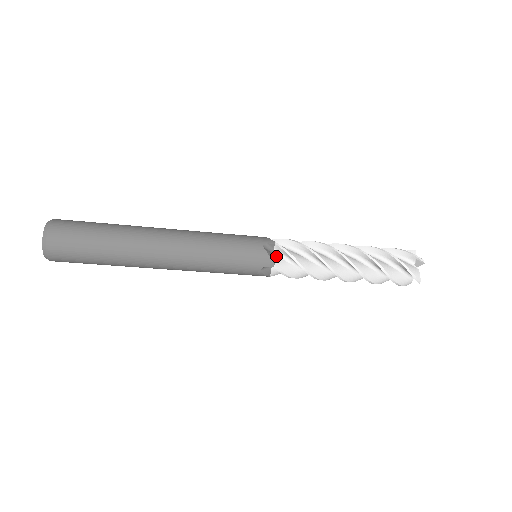
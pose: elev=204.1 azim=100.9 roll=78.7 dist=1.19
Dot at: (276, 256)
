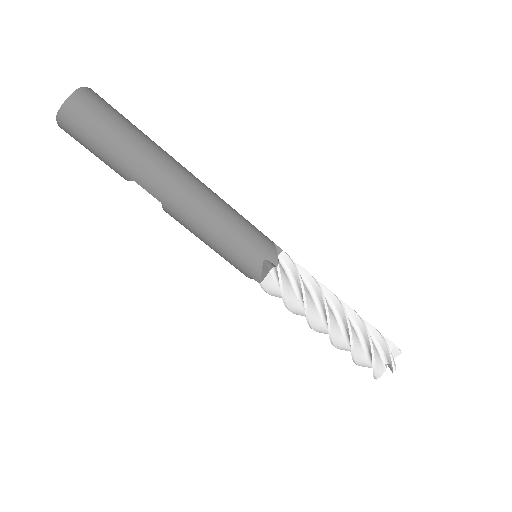
Dot at: (279, 262)
